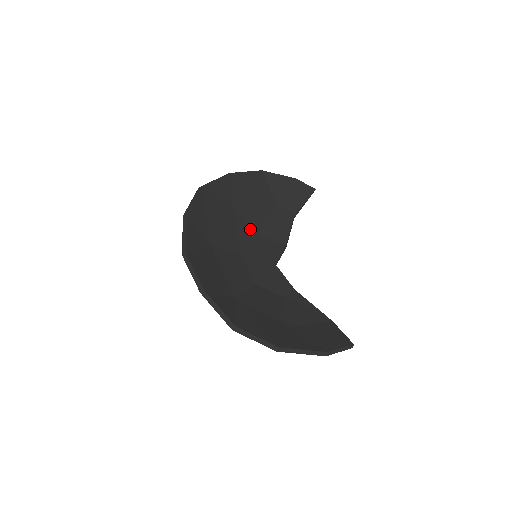
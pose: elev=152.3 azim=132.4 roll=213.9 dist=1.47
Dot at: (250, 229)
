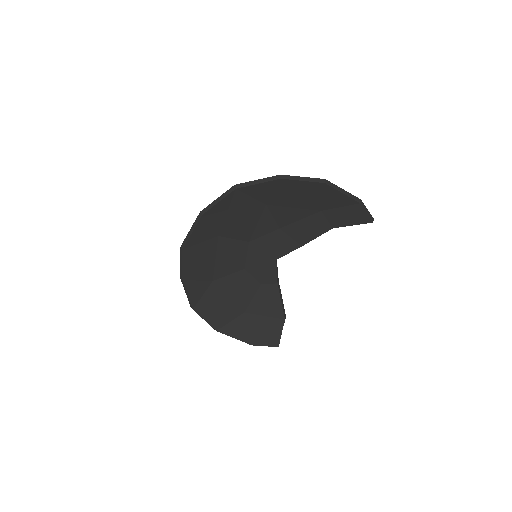
Dot at: (274, 224)
